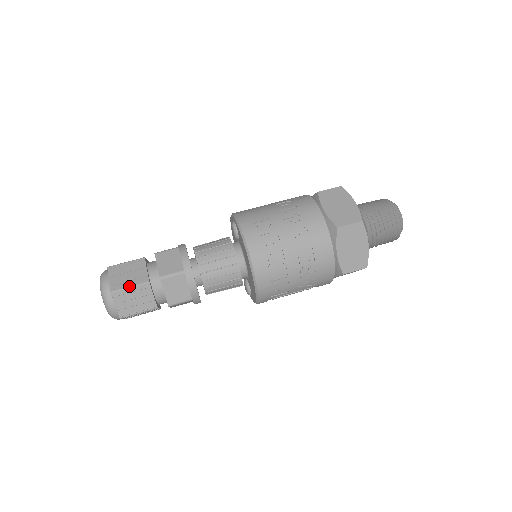
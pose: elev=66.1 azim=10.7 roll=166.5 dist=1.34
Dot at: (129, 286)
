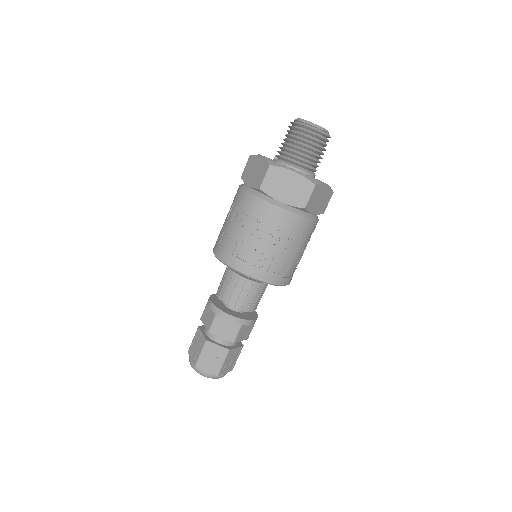
Dot at: (200, 353)
